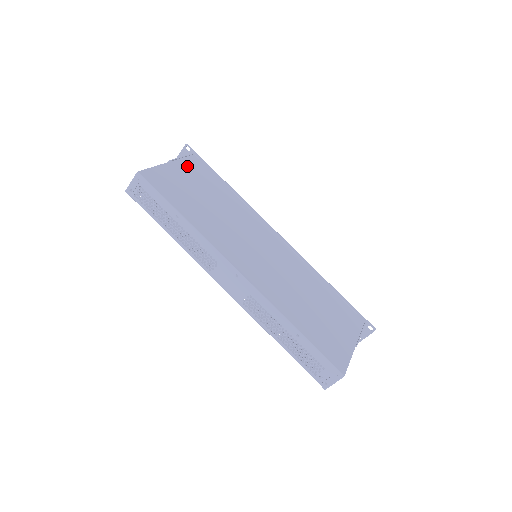
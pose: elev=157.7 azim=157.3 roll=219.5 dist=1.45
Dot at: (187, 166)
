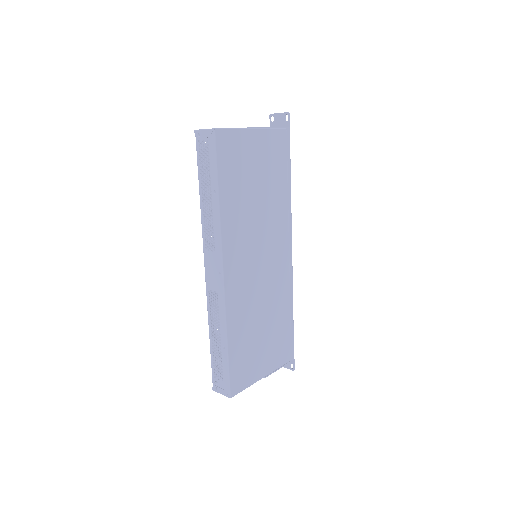
Dot at: (268, 140)
